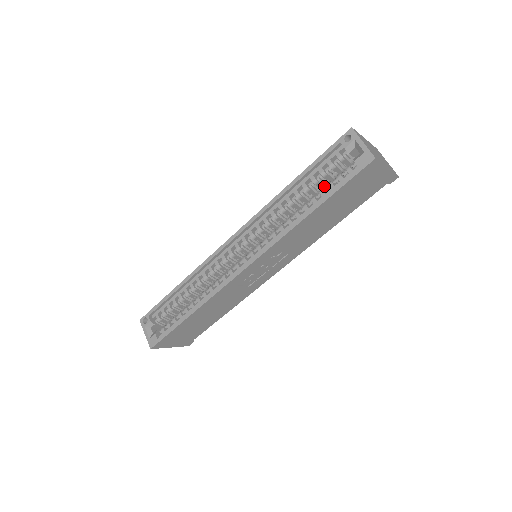
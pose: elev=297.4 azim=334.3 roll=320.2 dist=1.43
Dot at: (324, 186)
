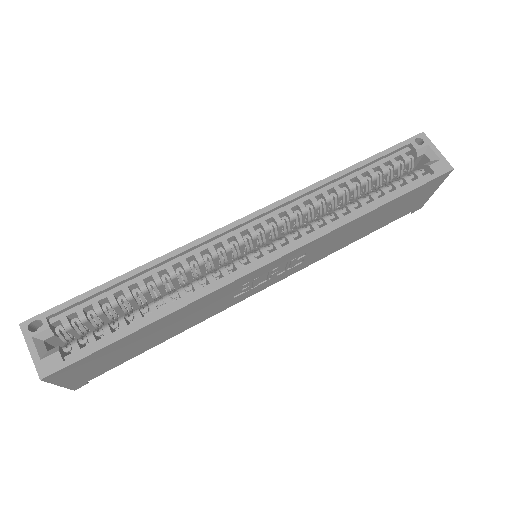
Dot at: occluded
